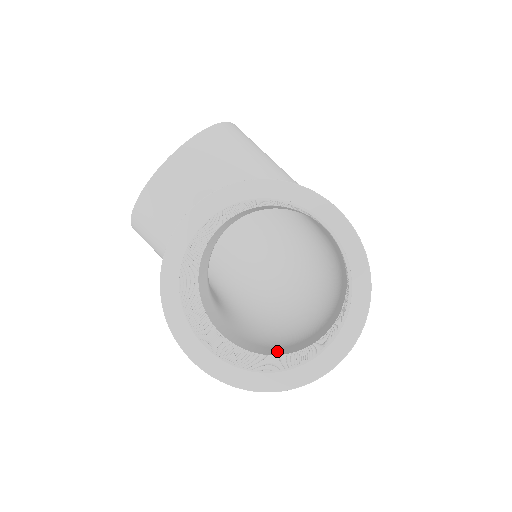
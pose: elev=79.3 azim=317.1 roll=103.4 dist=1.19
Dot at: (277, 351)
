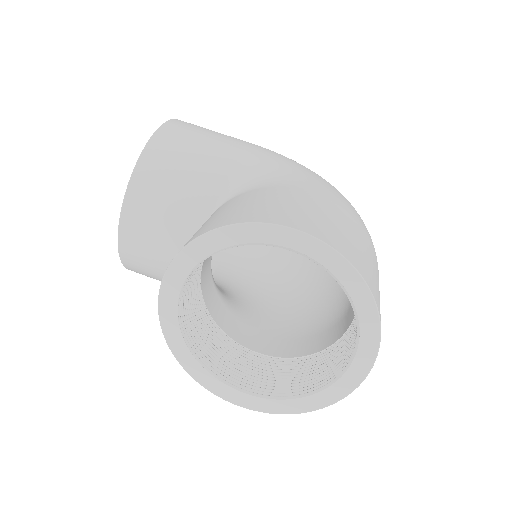
Dot at: (317, 343)
